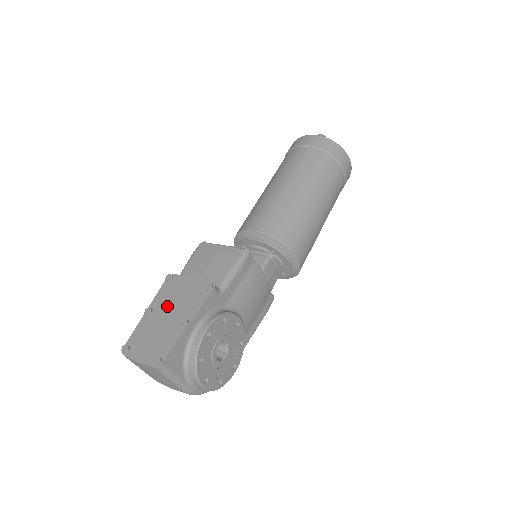
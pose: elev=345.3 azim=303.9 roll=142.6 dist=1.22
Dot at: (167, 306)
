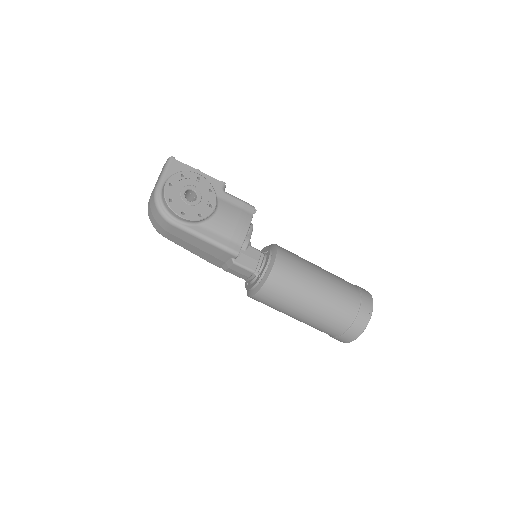
Dot at: occluded
